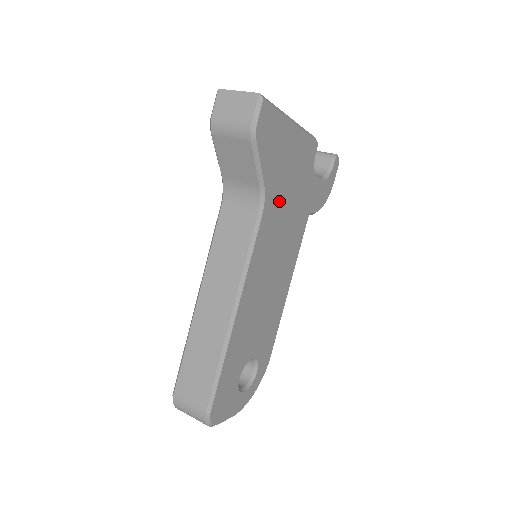
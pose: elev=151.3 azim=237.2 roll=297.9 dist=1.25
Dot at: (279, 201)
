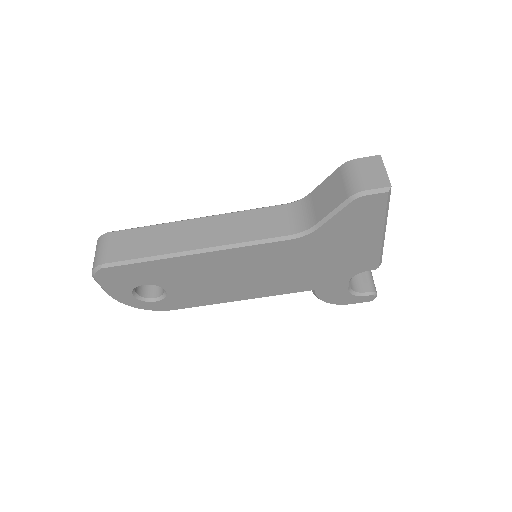
Dot at: (311, 251)
